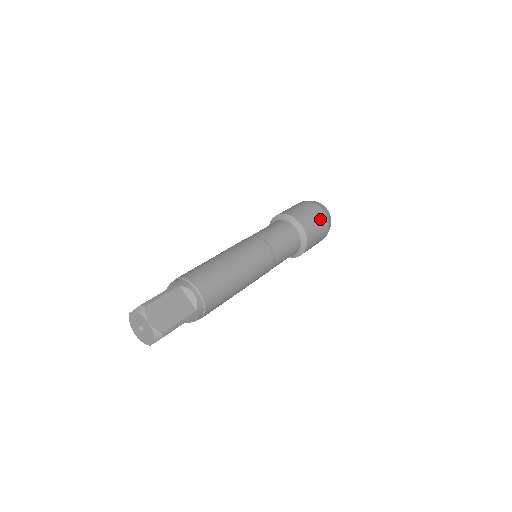
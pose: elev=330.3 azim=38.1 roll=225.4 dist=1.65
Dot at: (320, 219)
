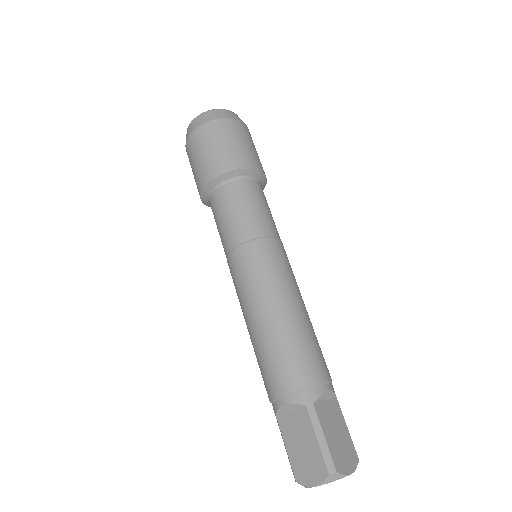
Dot at: (248, 136)
